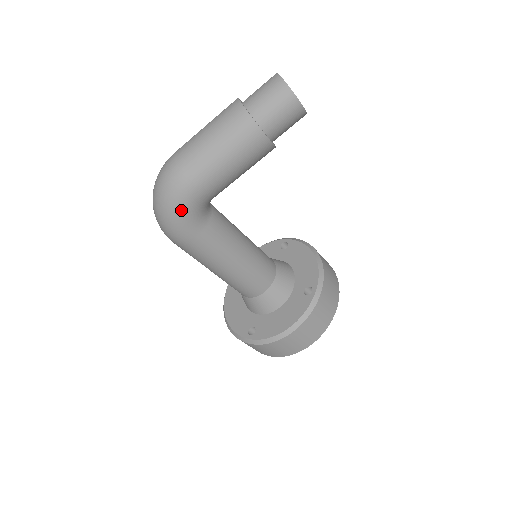
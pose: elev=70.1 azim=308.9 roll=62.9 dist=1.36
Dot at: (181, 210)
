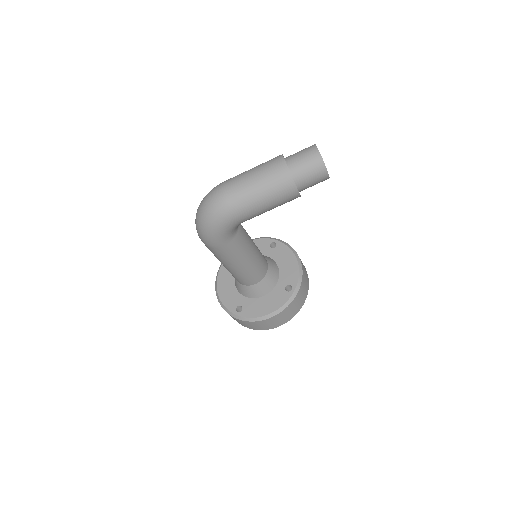
Dot at: (222, 228)
